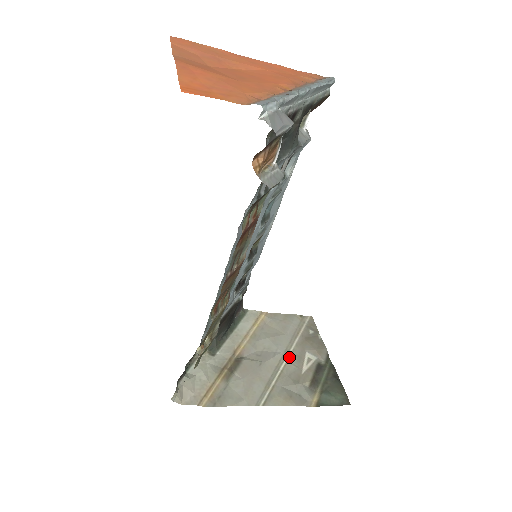
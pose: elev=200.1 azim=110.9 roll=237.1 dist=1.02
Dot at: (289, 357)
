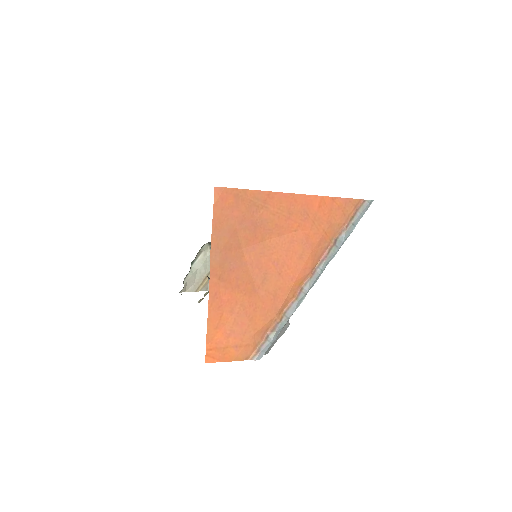
Dot at: occluded
